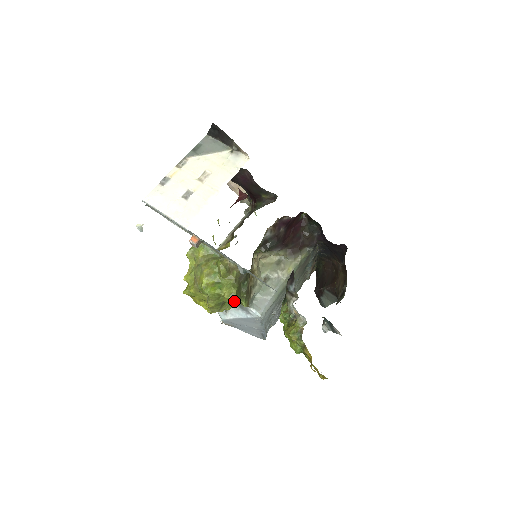
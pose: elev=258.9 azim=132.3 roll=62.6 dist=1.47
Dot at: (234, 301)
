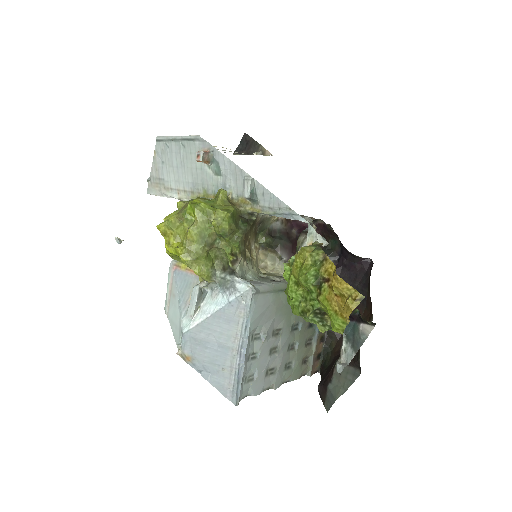
Dot at: (229, 214)
